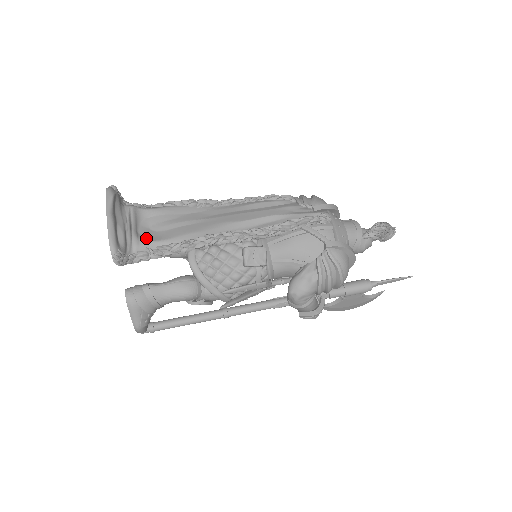
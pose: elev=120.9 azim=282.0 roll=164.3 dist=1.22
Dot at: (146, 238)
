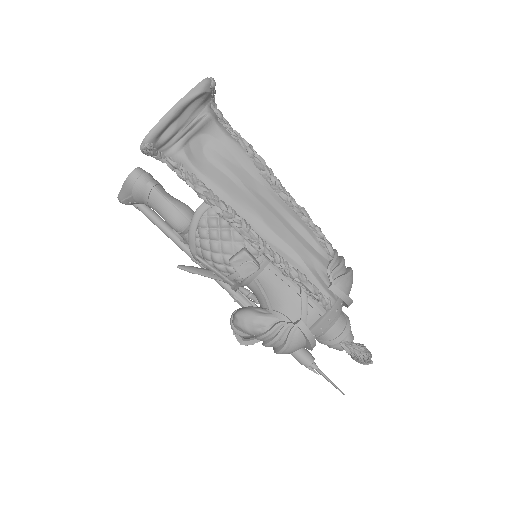
Dot at: (189, 153)
